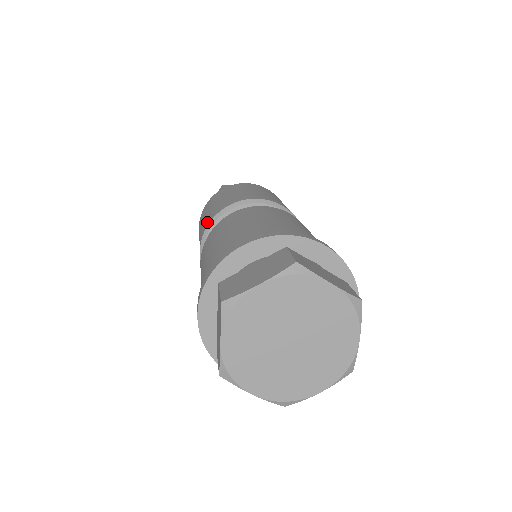
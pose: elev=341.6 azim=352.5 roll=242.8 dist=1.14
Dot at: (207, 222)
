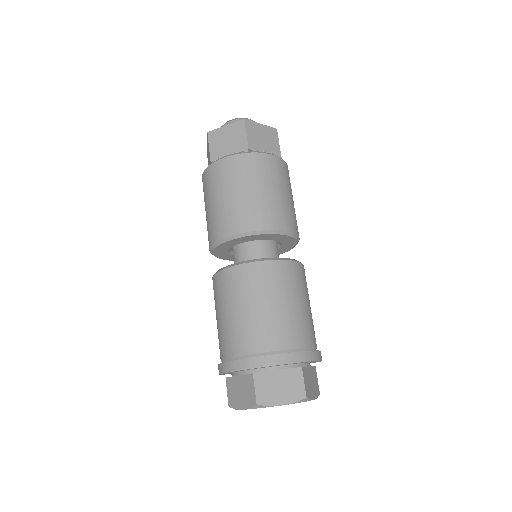
Dot at: occluded
